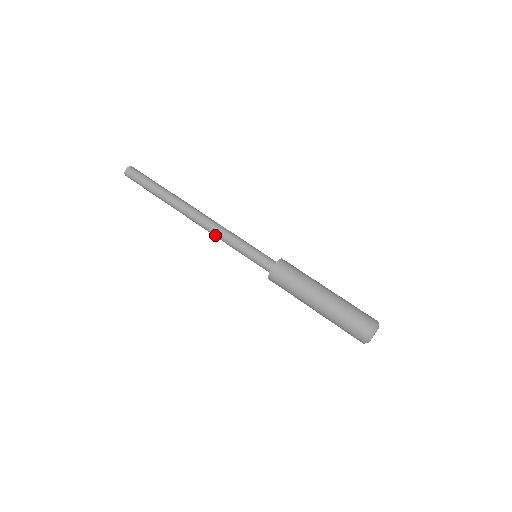
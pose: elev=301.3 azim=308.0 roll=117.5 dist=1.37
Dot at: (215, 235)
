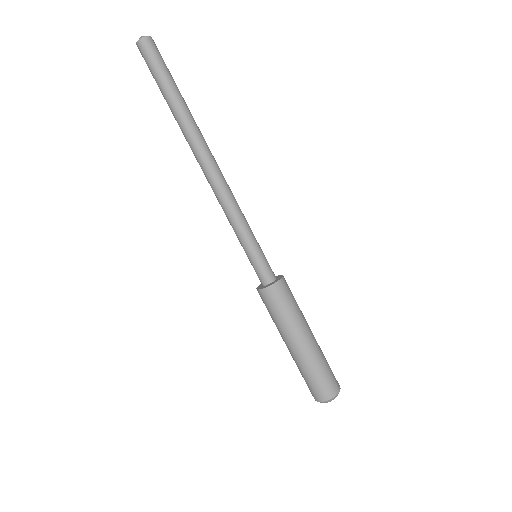
Dot at: (221, 206)
